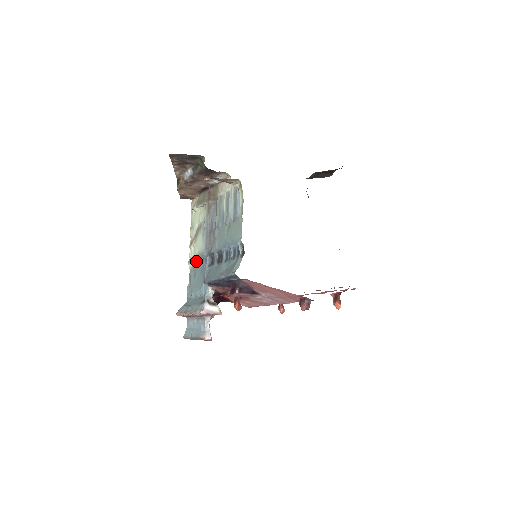
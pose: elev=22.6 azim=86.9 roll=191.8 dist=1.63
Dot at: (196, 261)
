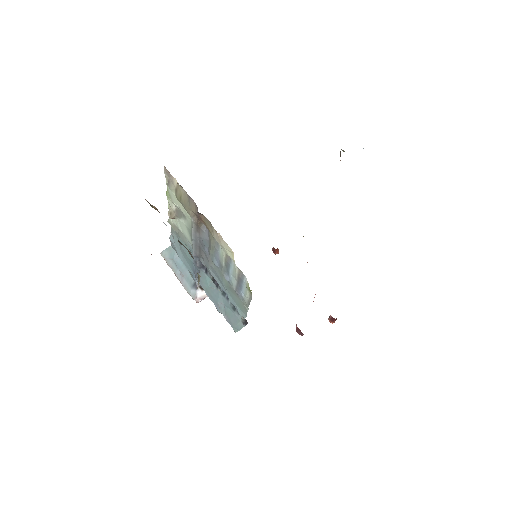
Dot at: (181, 239)
